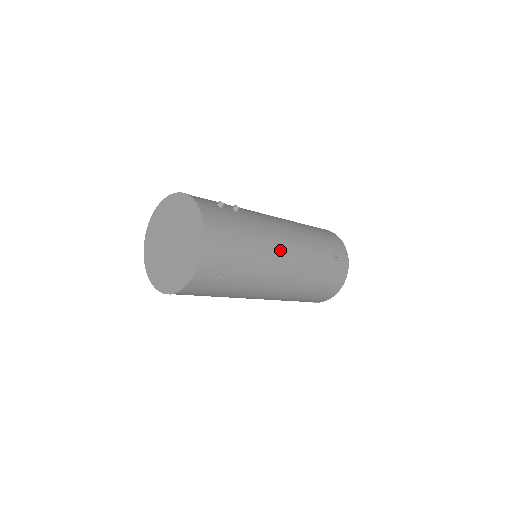
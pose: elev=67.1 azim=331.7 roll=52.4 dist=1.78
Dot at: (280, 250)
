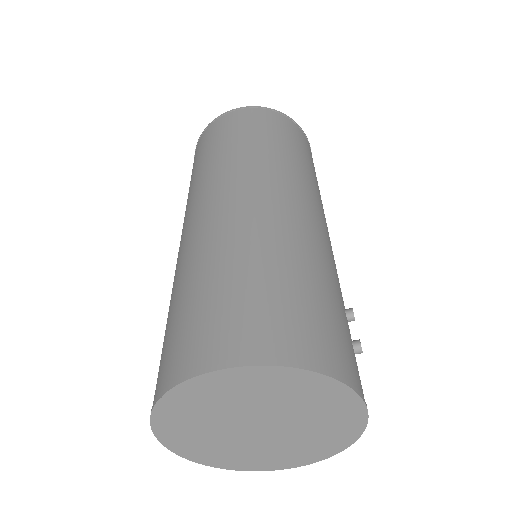
Dot at: occluded
